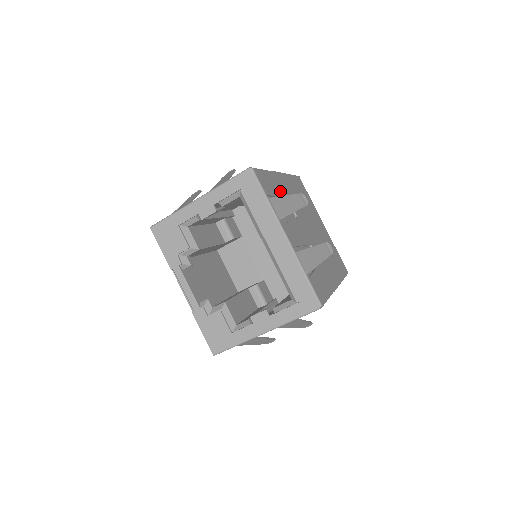
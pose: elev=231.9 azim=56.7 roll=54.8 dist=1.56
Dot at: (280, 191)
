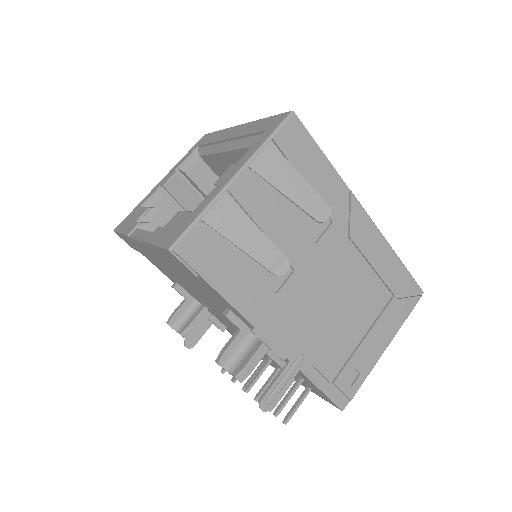
Dot at: occluded
